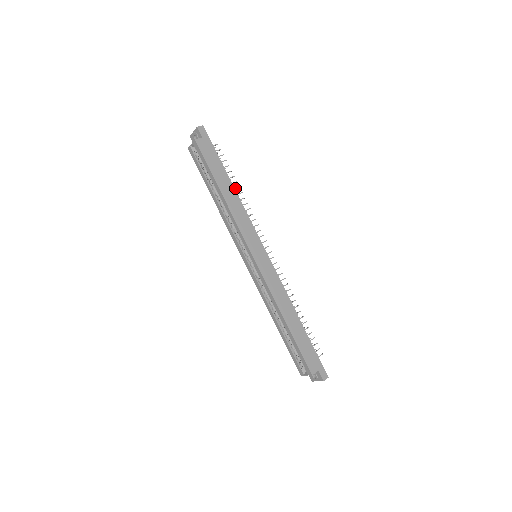
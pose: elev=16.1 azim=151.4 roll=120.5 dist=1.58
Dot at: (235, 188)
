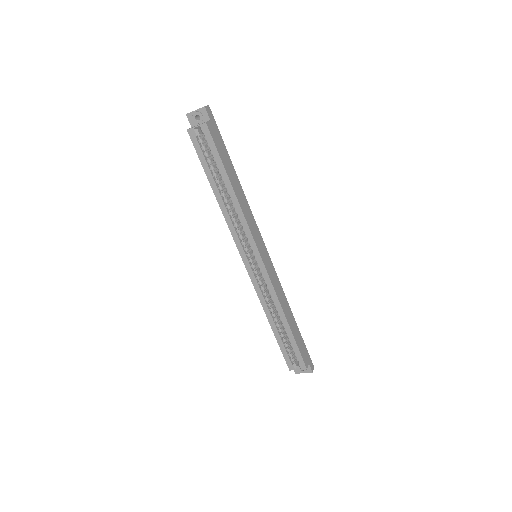
Dot at: occluded
